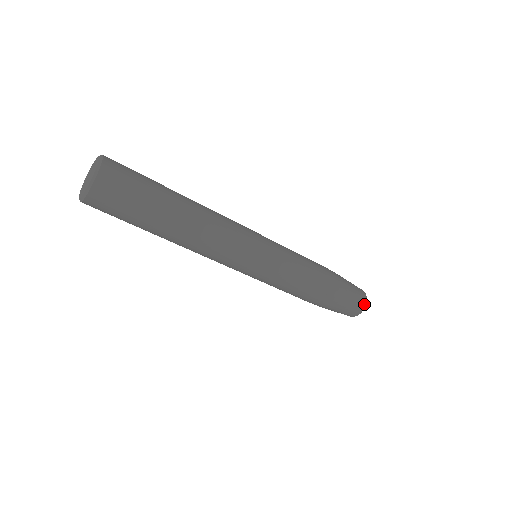
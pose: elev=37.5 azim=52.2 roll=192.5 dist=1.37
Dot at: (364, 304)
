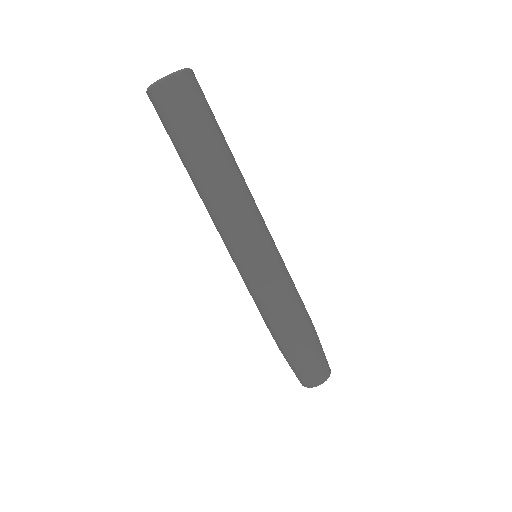
Dot at: (330, 371)
